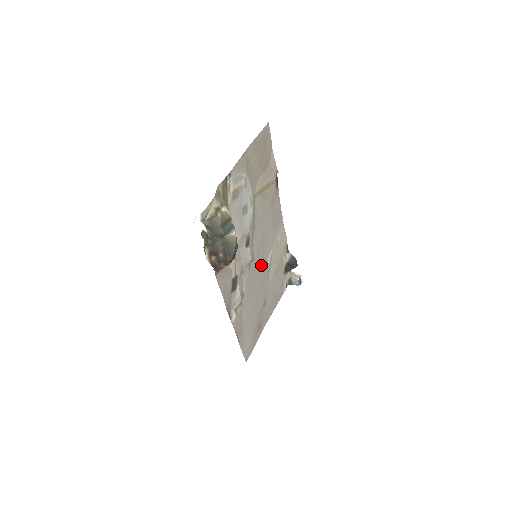
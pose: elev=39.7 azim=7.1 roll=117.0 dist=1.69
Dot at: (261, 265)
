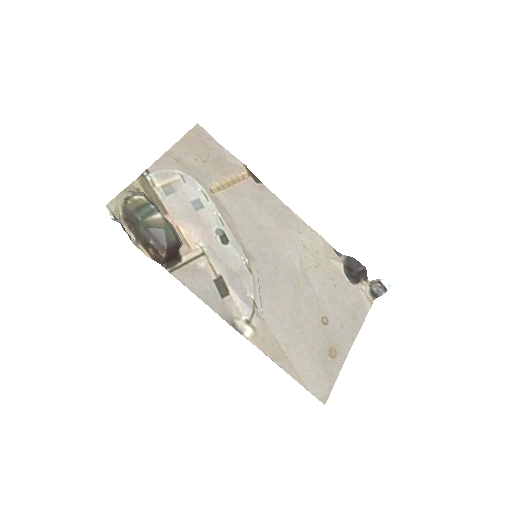
Dot at: (280, 269)
